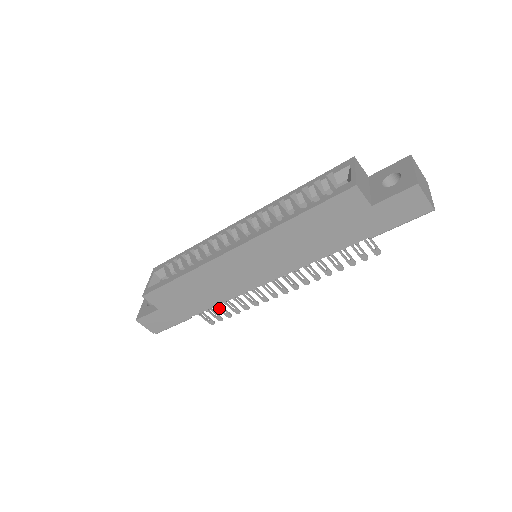
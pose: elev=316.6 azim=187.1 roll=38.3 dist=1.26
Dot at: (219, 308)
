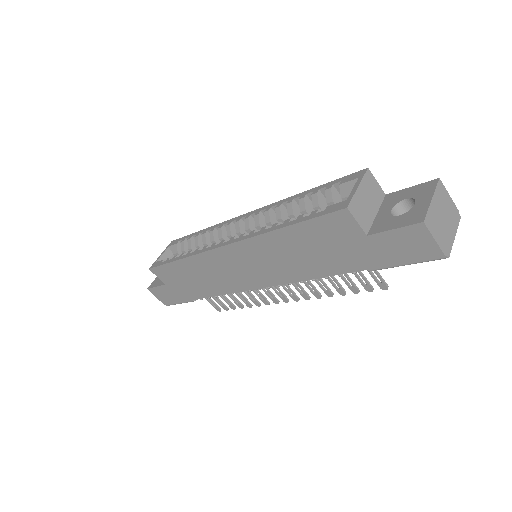
Dot at: (223, 298)
